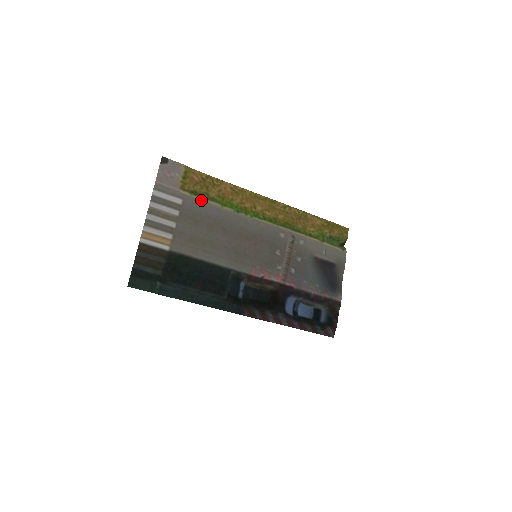
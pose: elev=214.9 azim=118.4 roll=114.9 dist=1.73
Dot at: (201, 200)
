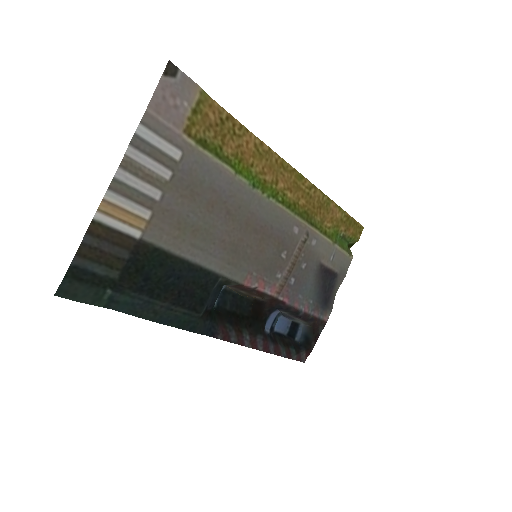
Dot at: (209, 158)
